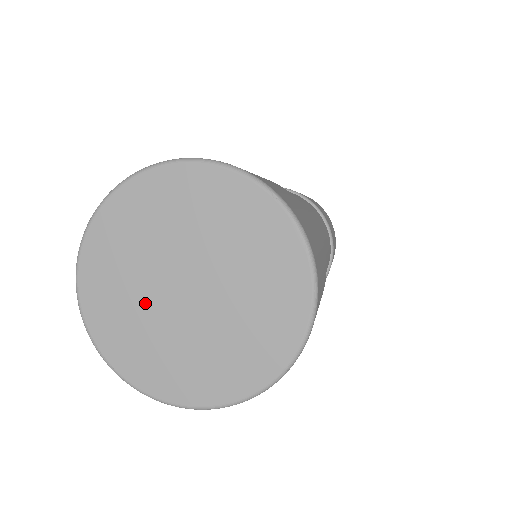
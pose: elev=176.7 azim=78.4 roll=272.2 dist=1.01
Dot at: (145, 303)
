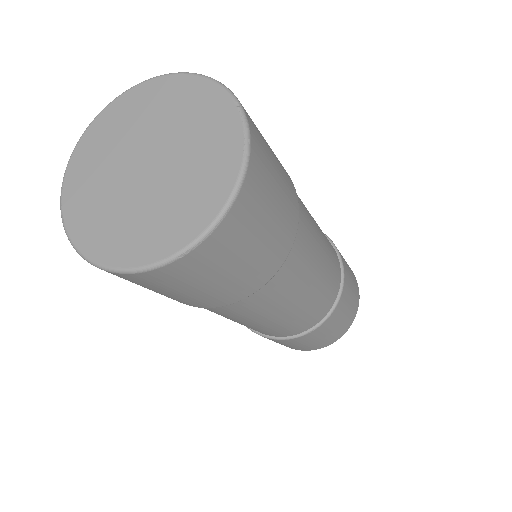
Dot at: (110, 172)
